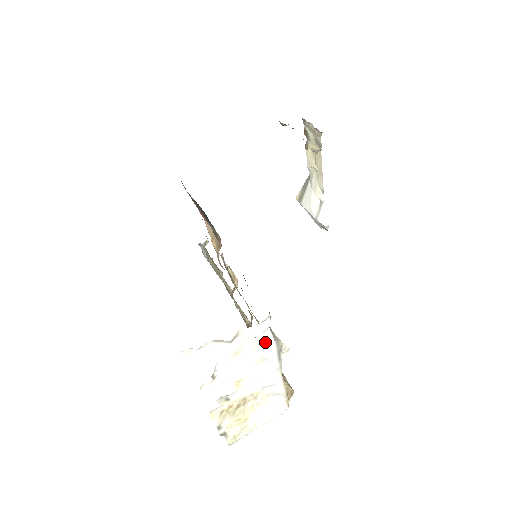
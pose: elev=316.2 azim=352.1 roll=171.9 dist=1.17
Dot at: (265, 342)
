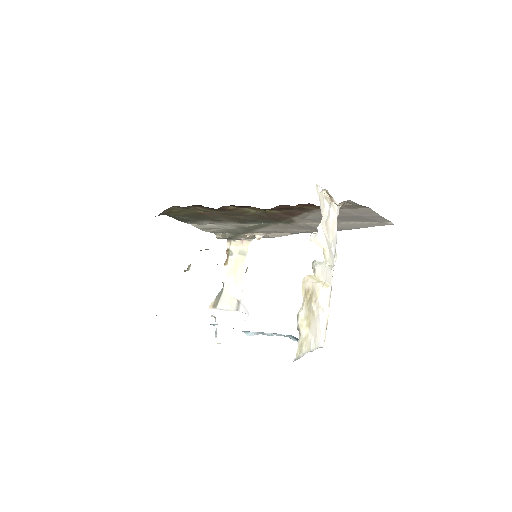
Dot at: (335, 229)
